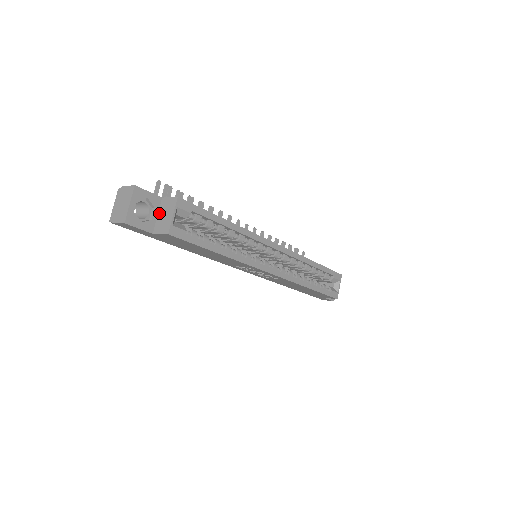
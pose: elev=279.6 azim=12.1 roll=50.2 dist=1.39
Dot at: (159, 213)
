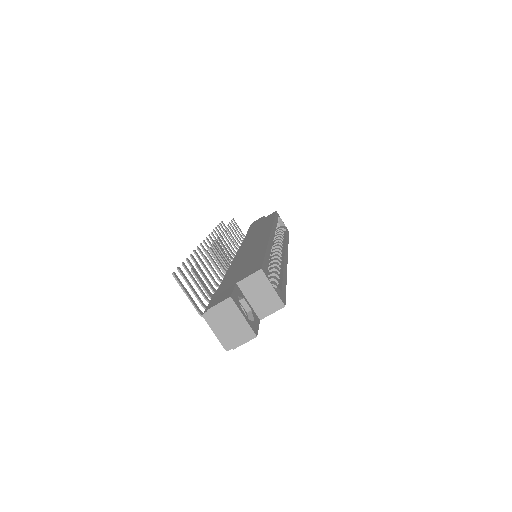
Dot at: (249, 298)
